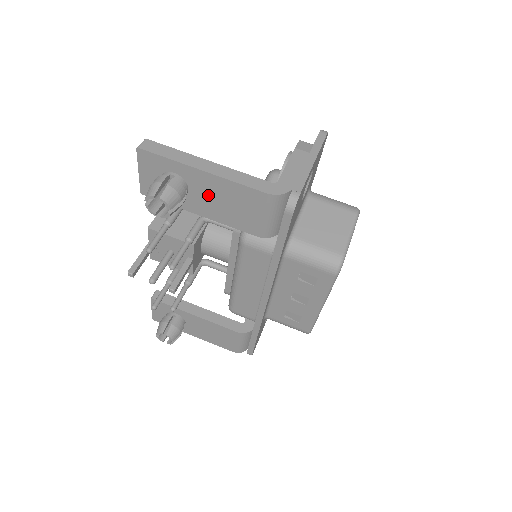
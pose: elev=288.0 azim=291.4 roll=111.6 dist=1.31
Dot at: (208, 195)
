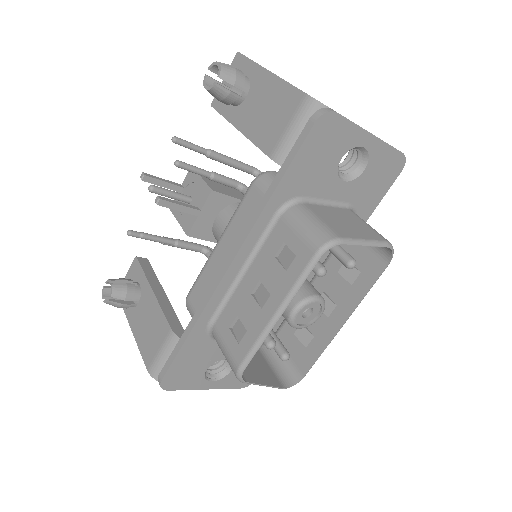
Dot at: (258, 101)
